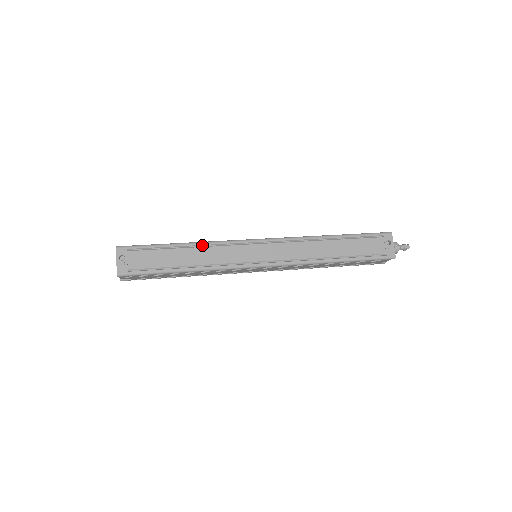
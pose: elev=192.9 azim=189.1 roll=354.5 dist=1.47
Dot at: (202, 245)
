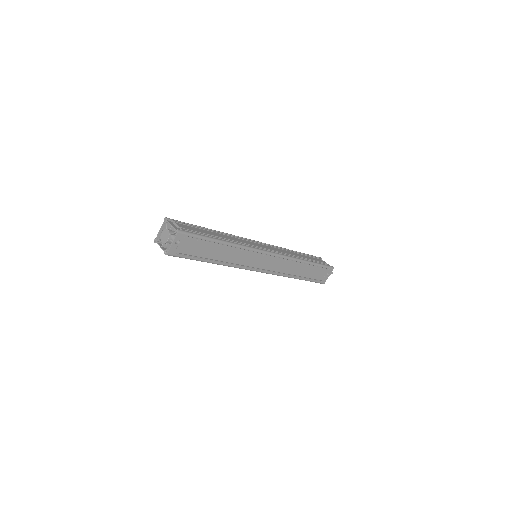
Dot at: (235, 247)
